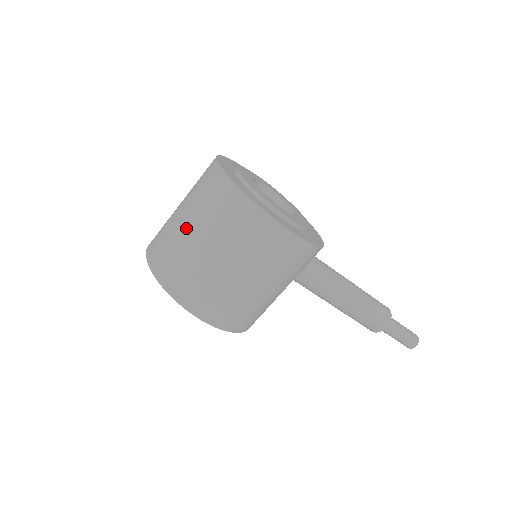
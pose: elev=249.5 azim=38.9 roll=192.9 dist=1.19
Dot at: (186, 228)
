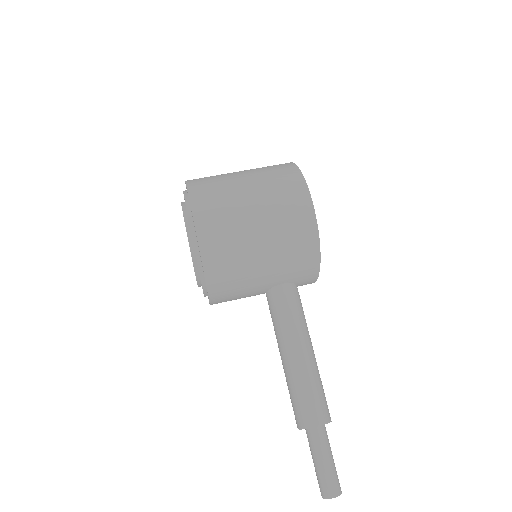
Dot at: (236, 172)
